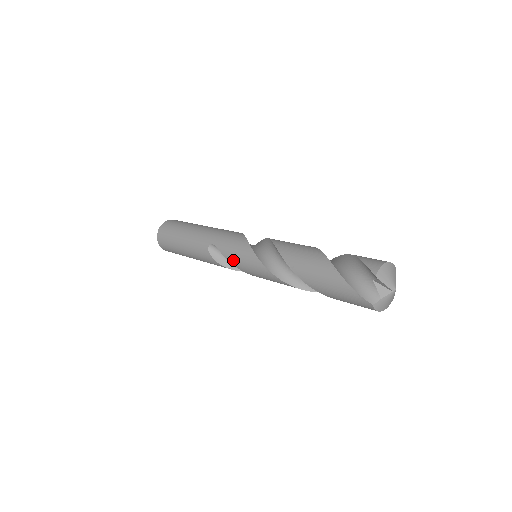
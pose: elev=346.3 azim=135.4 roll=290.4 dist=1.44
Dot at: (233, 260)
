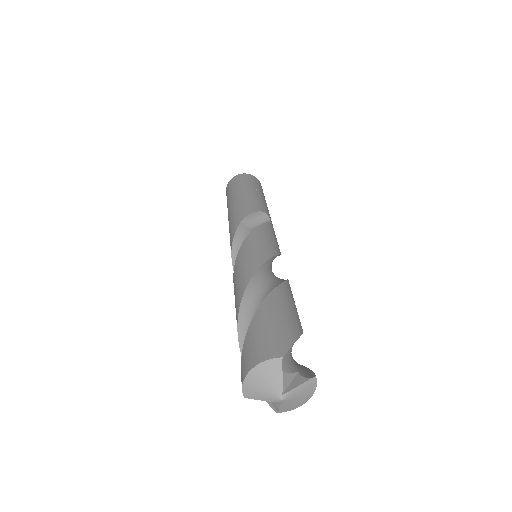
Dot at: occluded
